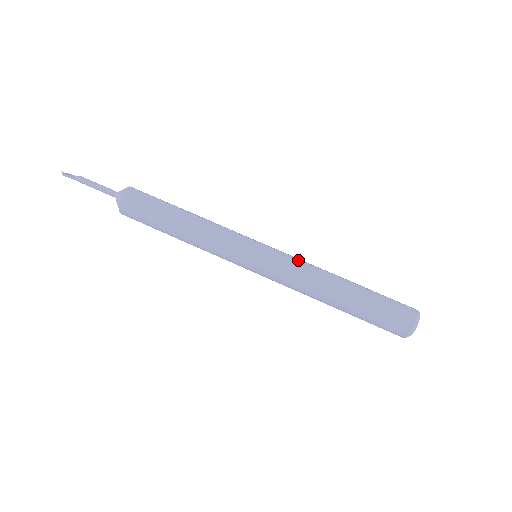
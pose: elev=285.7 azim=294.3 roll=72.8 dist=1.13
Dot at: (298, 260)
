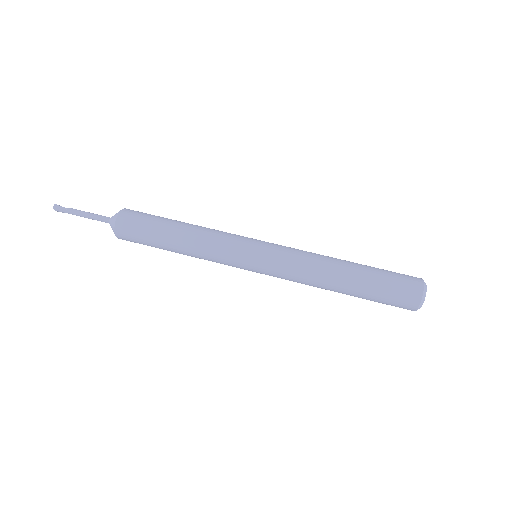
Dot at: occluded
